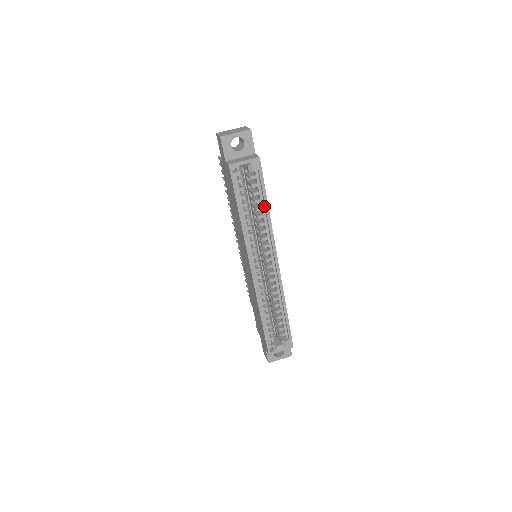
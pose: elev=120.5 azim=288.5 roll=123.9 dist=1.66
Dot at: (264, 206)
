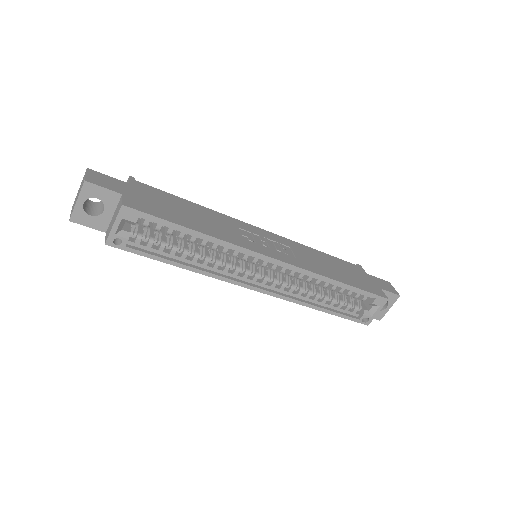
Dot at: (193, 232)
